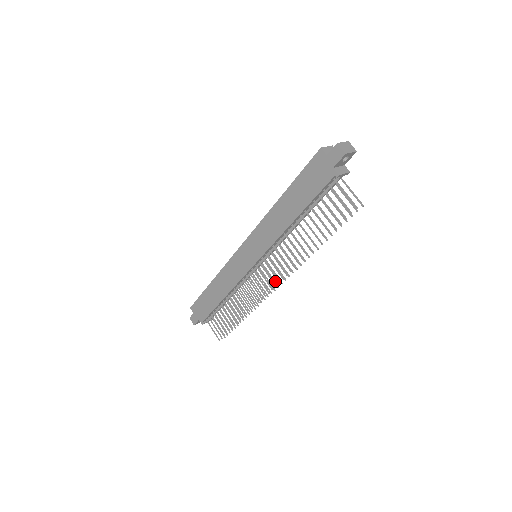
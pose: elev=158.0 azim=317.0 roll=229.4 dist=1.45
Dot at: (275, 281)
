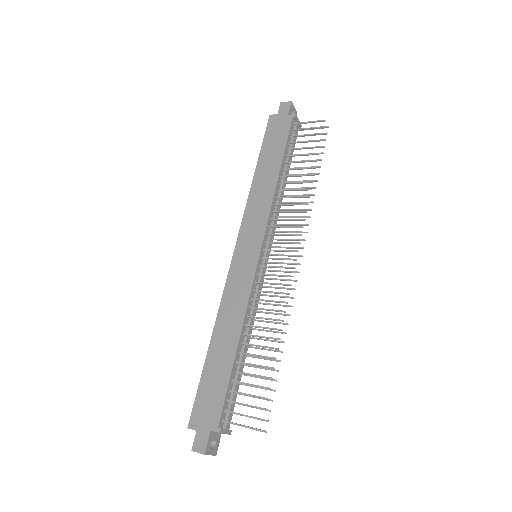
Dot at: (293, 263)
